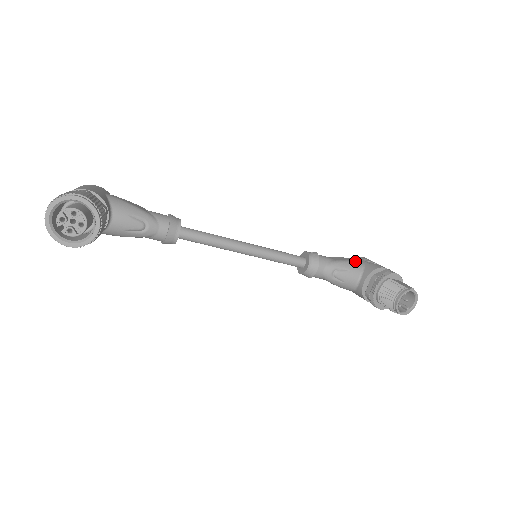
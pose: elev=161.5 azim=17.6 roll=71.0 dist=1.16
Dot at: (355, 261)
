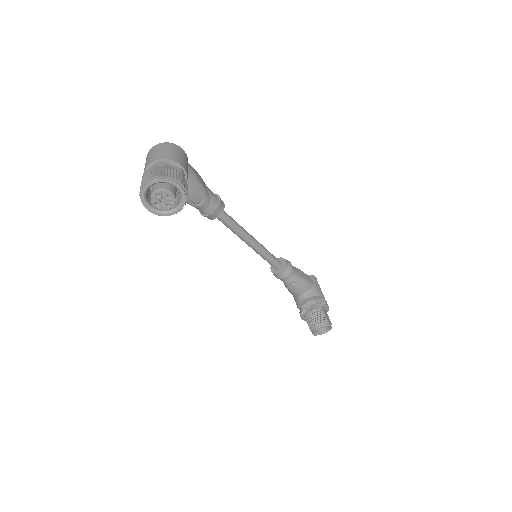
Dot at: (310, 281)
